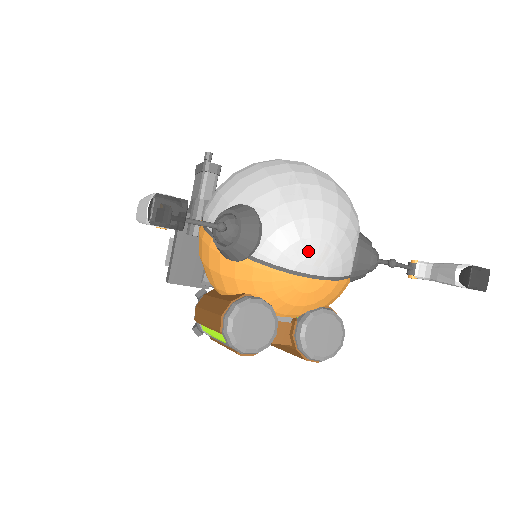
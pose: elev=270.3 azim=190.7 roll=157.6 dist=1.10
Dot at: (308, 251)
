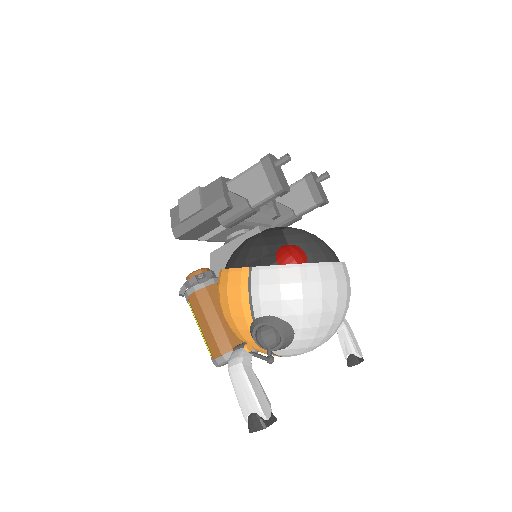
Dot at: (300, 354)
